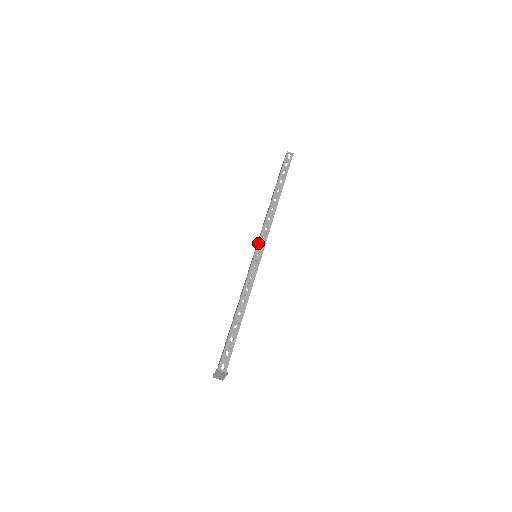
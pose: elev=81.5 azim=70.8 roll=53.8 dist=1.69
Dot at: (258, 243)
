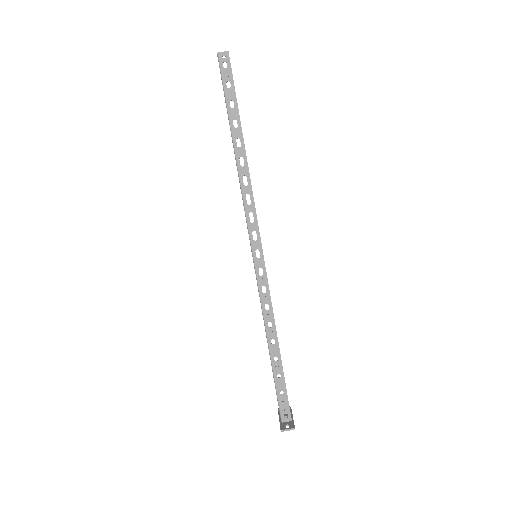
Dot at: (250, 242)
